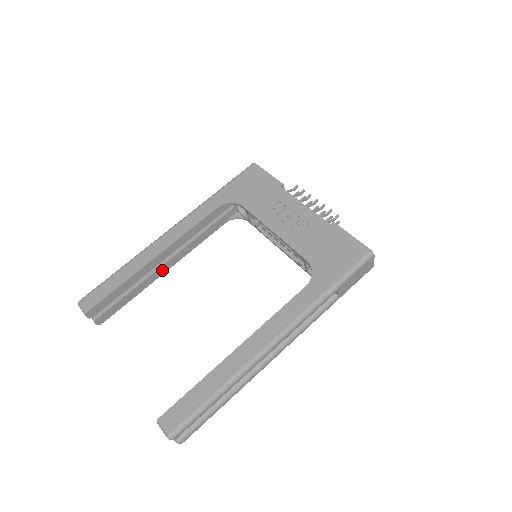
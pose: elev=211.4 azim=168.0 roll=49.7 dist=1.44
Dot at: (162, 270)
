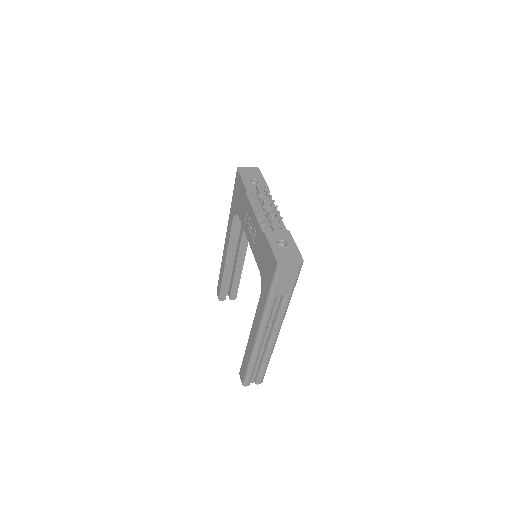
Dot at: (240, 262)
